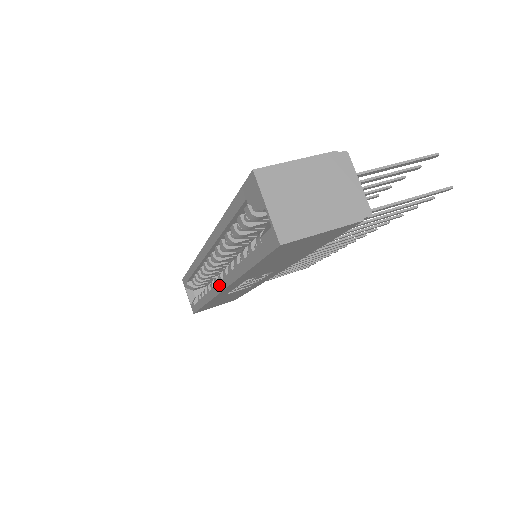
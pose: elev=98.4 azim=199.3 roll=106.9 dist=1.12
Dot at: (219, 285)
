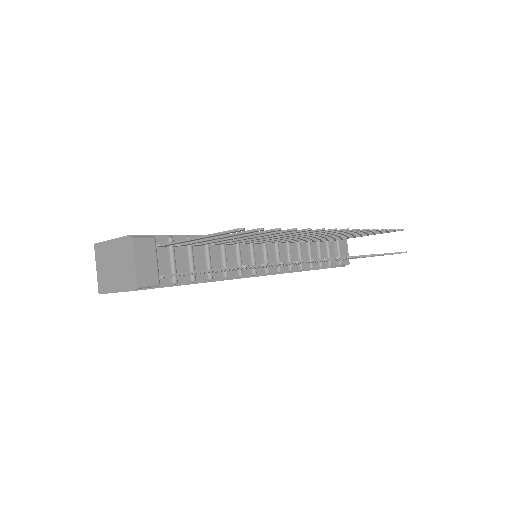
Dot at: occluded
